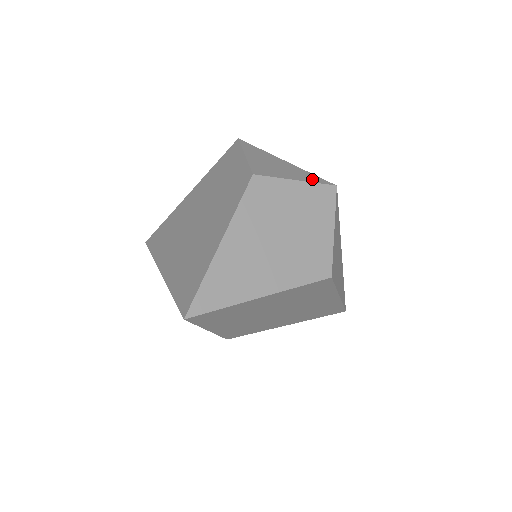
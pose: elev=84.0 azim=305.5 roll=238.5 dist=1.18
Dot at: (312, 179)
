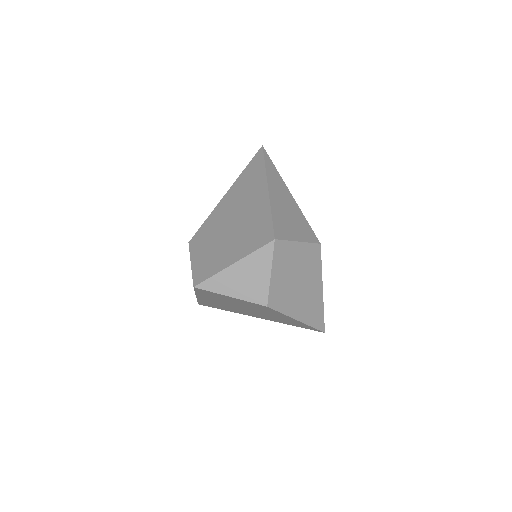
Dot at: (267, 258)
